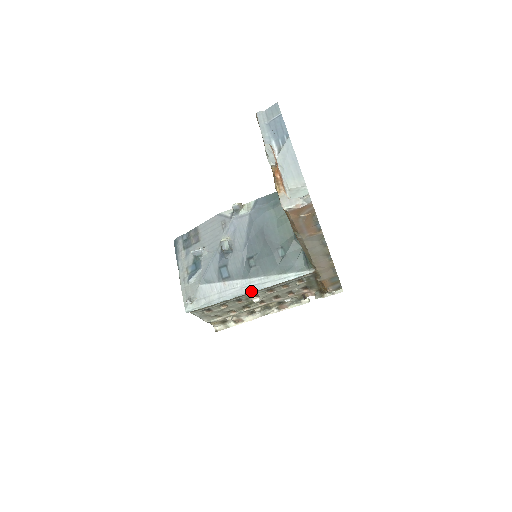
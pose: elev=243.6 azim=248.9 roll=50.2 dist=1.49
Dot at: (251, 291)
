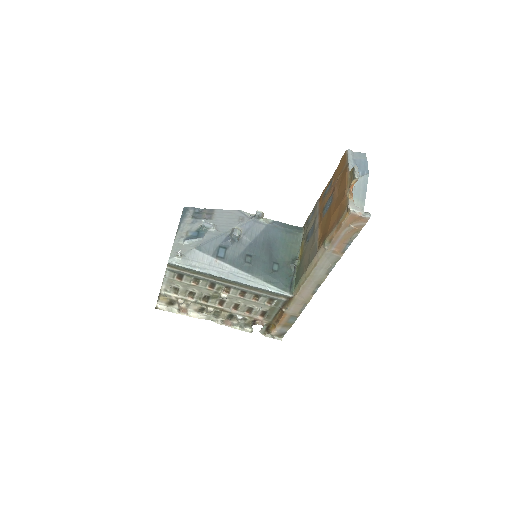
Dot at: (235, 280)
